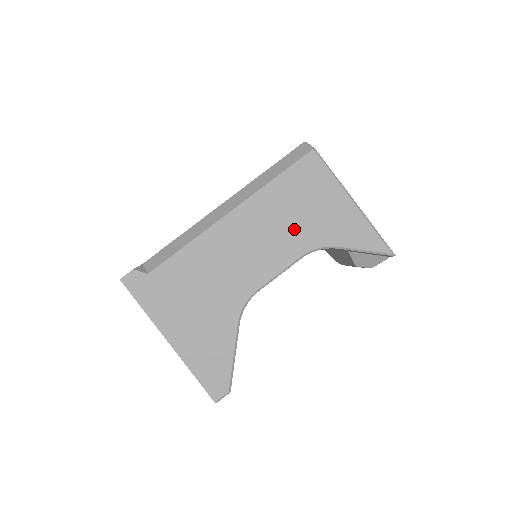
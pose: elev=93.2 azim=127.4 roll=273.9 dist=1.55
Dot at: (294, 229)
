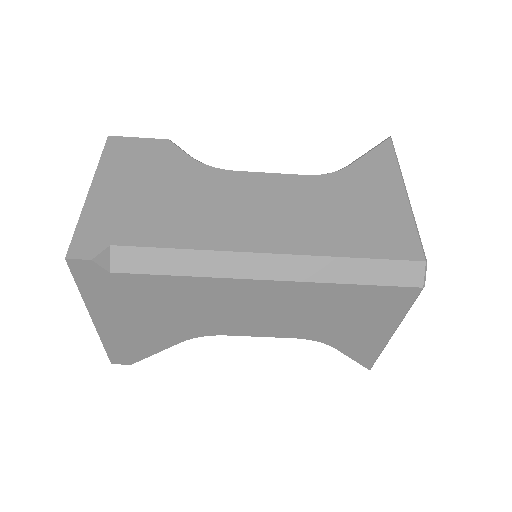
Dot at: (314, 322)
